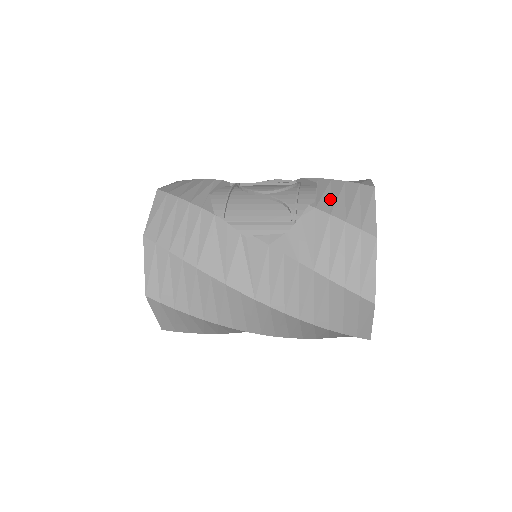
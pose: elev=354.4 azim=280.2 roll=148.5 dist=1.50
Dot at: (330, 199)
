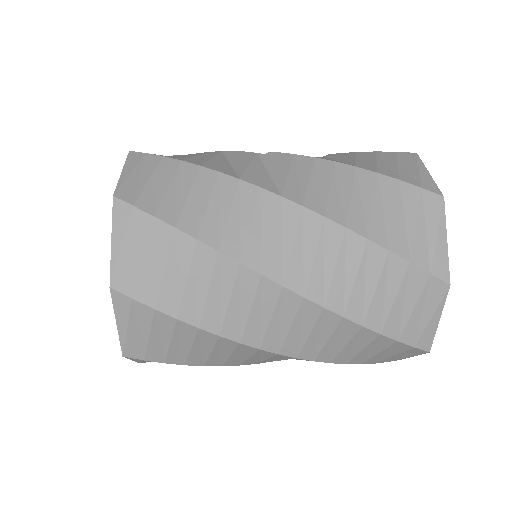
Dot at: occluded
